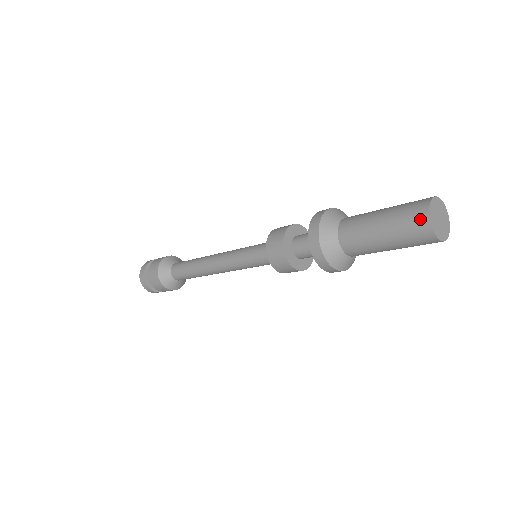
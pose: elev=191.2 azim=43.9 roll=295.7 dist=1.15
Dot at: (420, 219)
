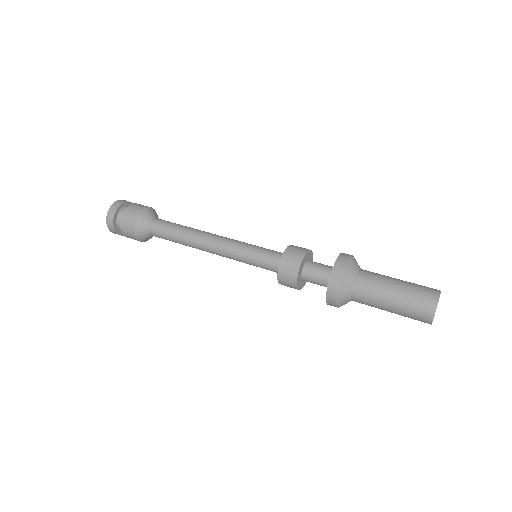
Dot at: (425, 320)
